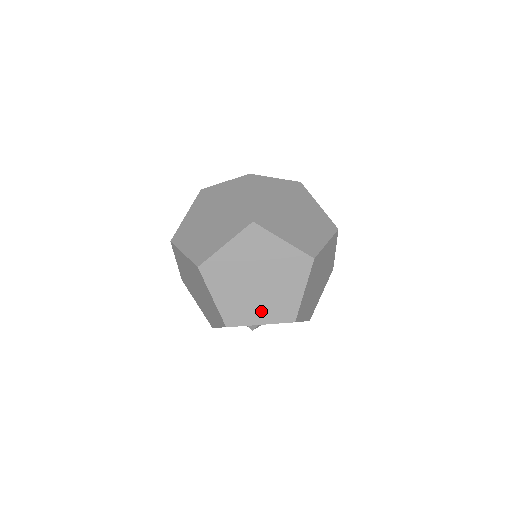
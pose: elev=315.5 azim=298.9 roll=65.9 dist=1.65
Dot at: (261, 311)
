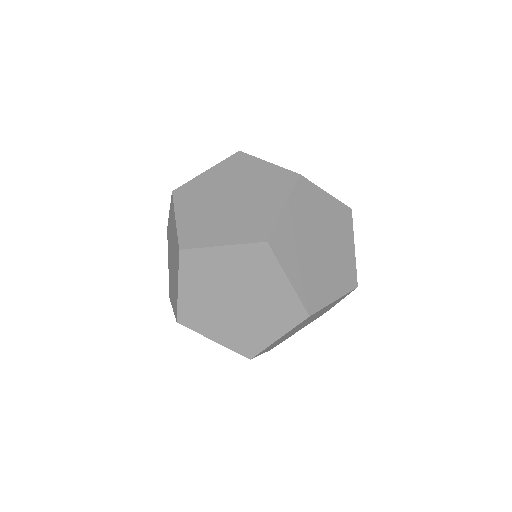
Dot at: (222, 329)
